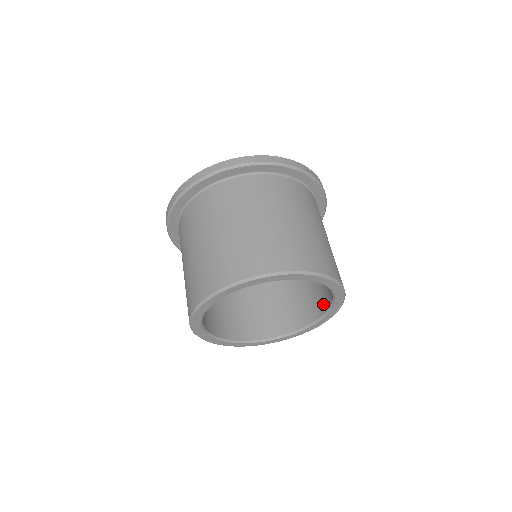
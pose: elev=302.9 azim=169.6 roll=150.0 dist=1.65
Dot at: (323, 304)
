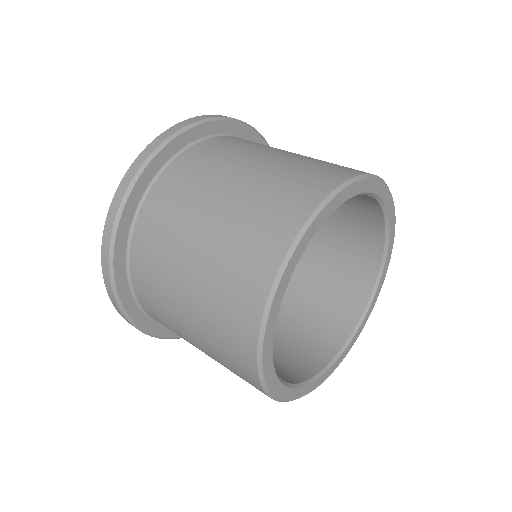
Dot at: (370, 210)
